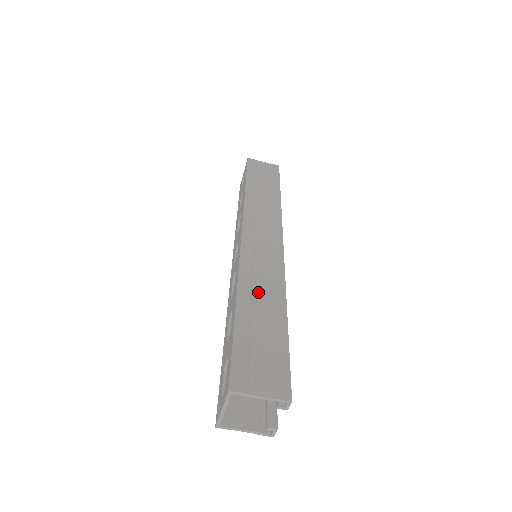
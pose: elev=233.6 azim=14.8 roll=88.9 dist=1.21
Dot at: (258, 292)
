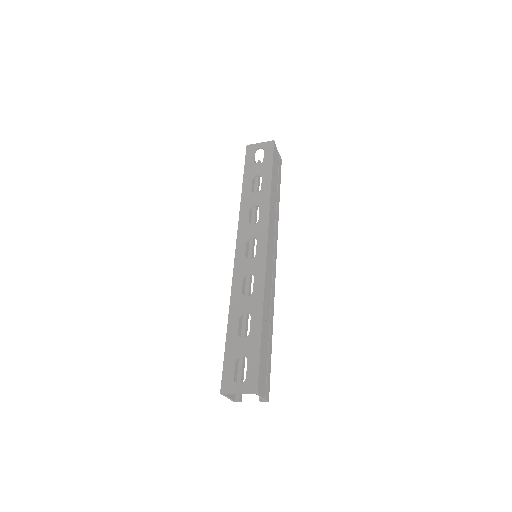
Dot at: (267, 311)
